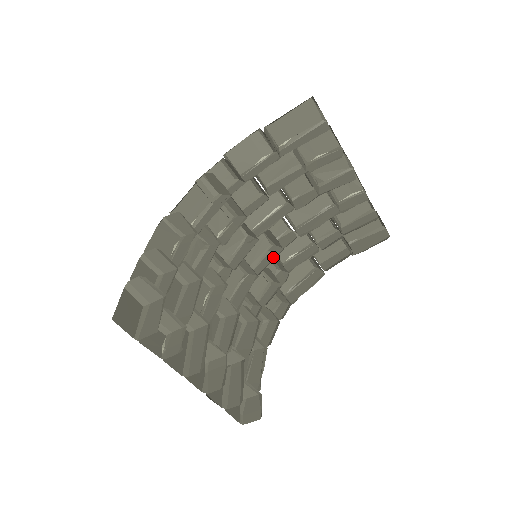
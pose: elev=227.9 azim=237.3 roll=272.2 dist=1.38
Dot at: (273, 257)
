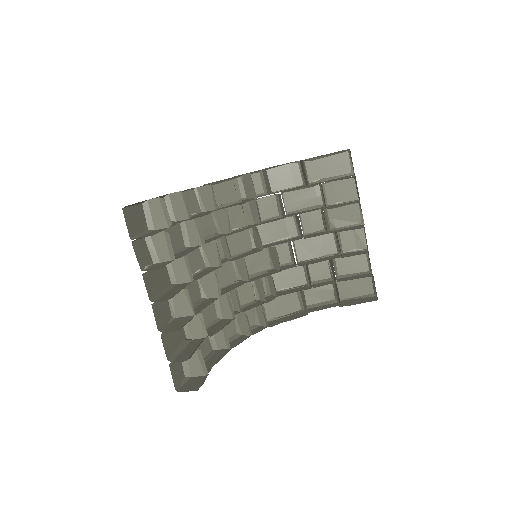
Dot at: (269, 274)
